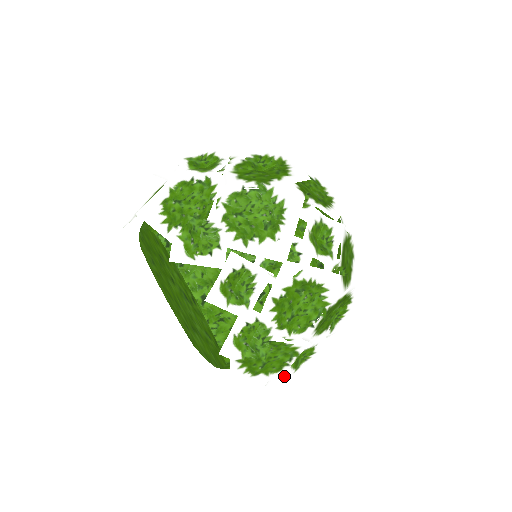
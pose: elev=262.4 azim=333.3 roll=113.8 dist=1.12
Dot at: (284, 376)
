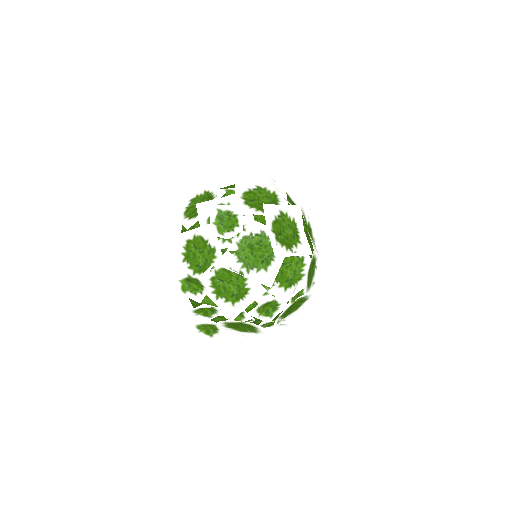
Dot at: occluded
